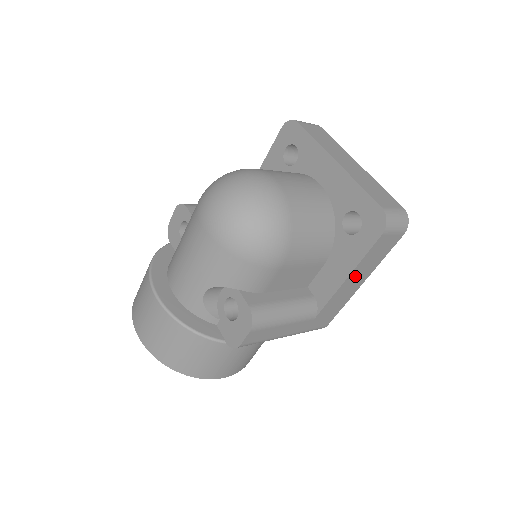
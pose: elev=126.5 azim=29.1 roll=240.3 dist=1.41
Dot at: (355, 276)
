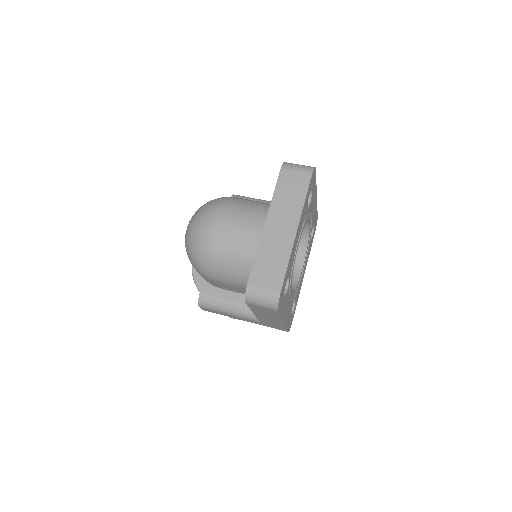
Dot at: (263, 315)
